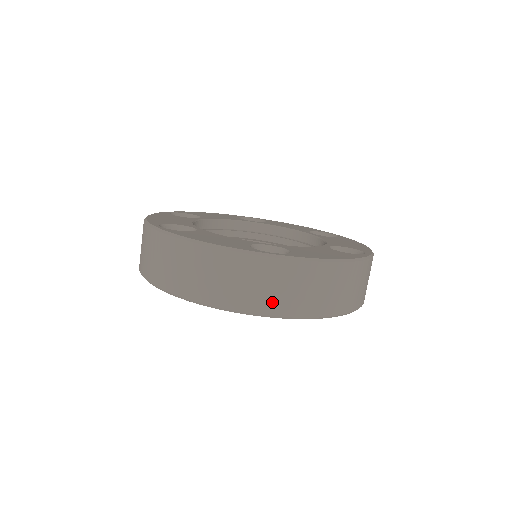
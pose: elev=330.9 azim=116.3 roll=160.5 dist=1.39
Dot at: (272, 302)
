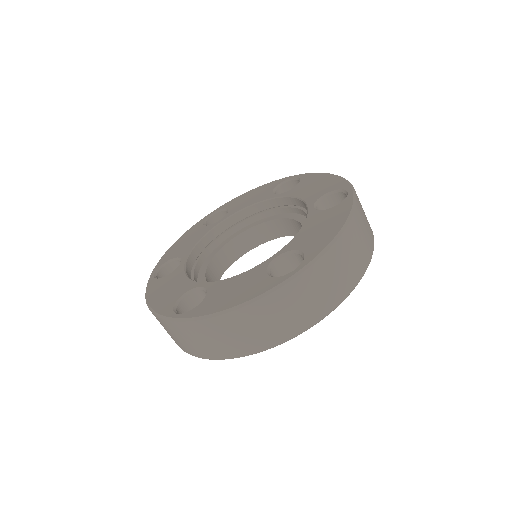
Dot at: (200, 350)
